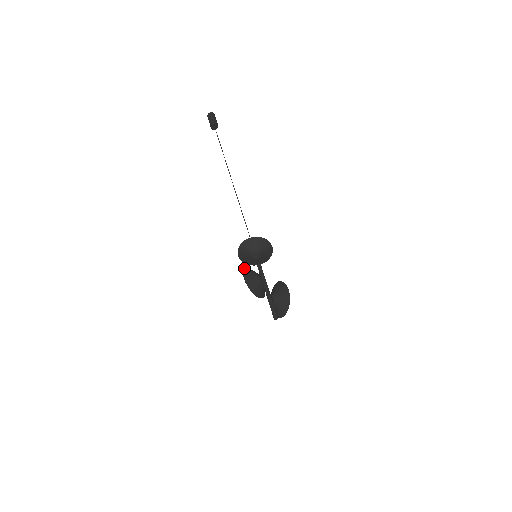
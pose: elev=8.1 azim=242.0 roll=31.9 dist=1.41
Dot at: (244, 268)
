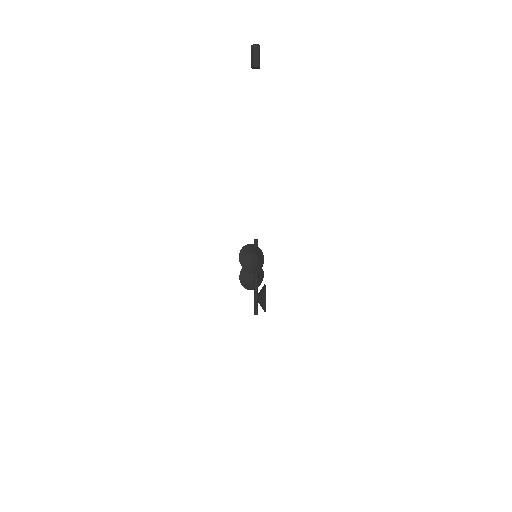
Dot at: occluded
